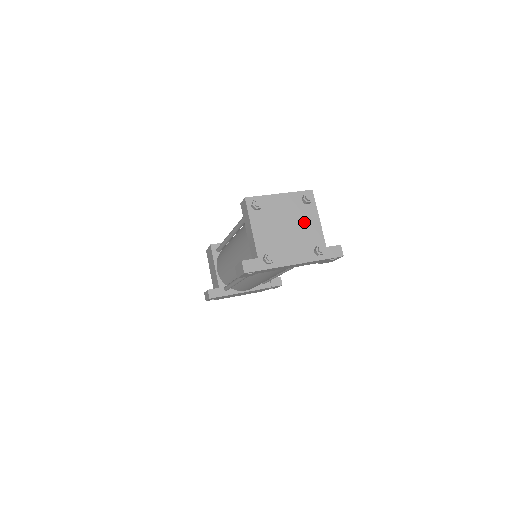
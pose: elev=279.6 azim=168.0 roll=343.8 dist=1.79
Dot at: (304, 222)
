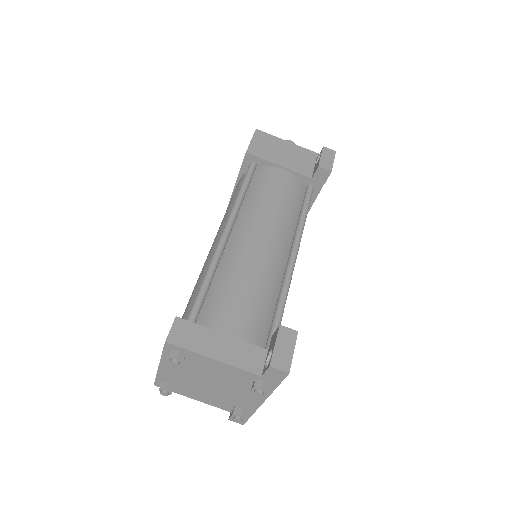
Dot at: (211, 371)
